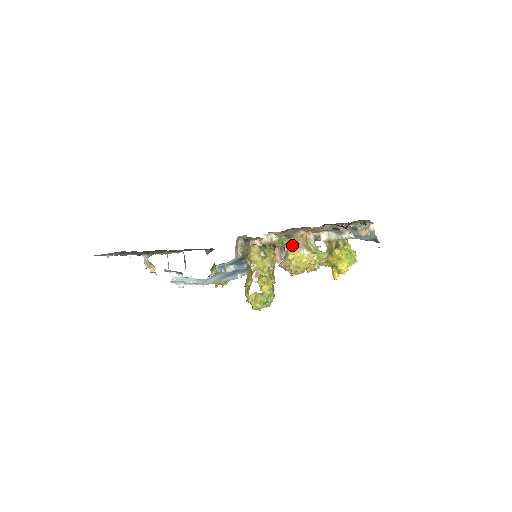
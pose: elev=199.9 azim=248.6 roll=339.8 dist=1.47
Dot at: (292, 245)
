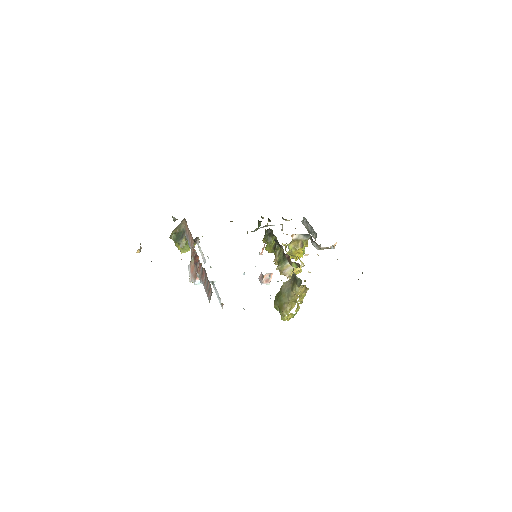
Dot at: occluded
